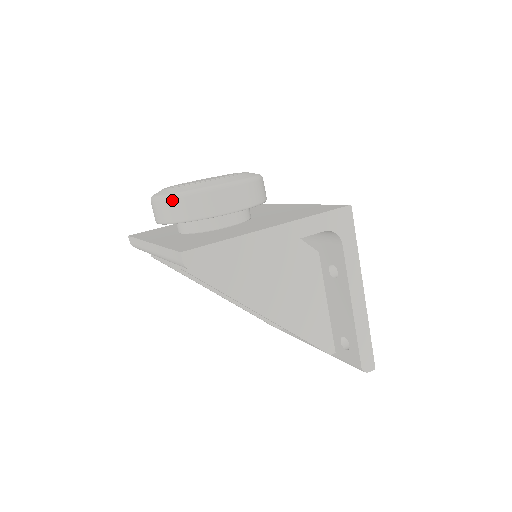
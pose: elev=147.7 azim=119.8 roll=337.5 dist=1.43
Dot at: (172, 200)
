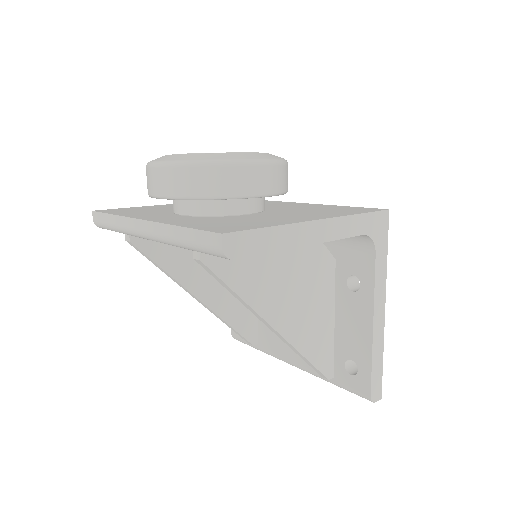
Dot at: (189, 168)
